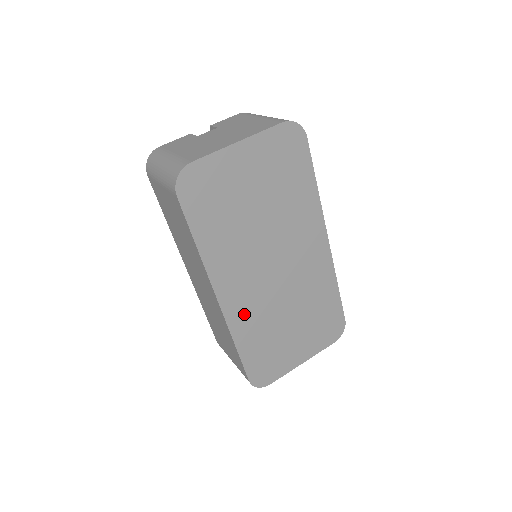
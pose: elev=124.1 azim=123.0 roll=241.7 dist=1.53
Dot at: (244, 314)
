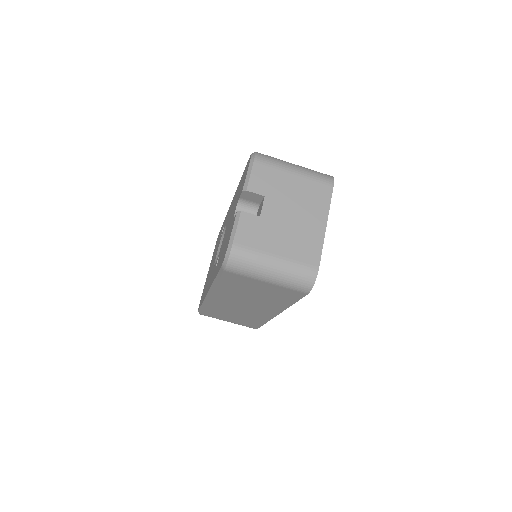
Dot at: occluded
